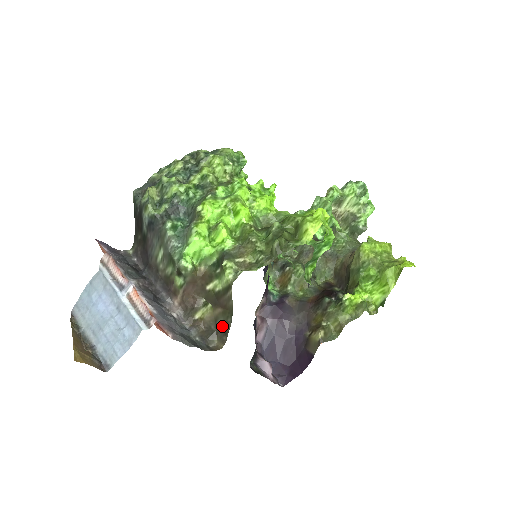
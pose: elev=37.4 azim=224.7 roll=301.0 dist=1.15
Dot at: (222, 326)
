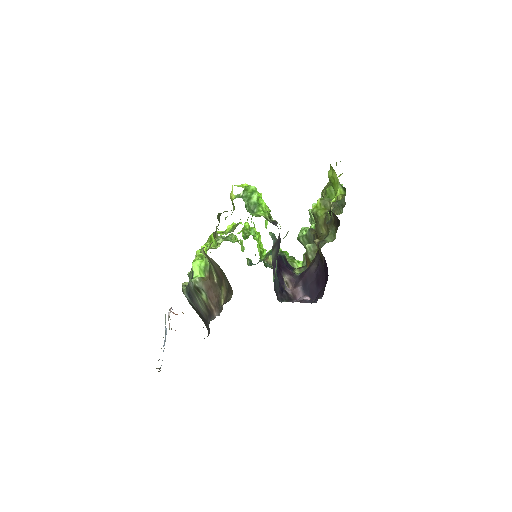
Dot at: (228, 285)
